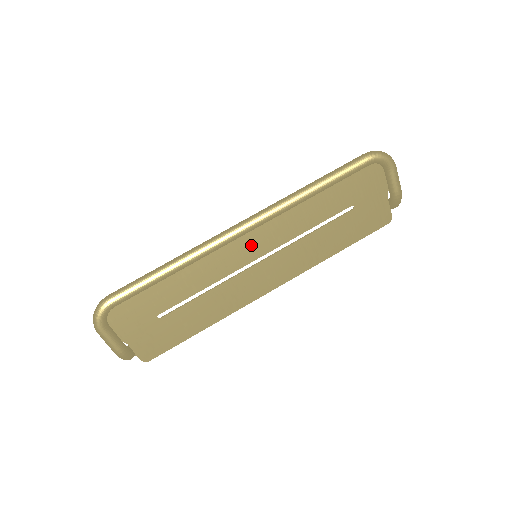
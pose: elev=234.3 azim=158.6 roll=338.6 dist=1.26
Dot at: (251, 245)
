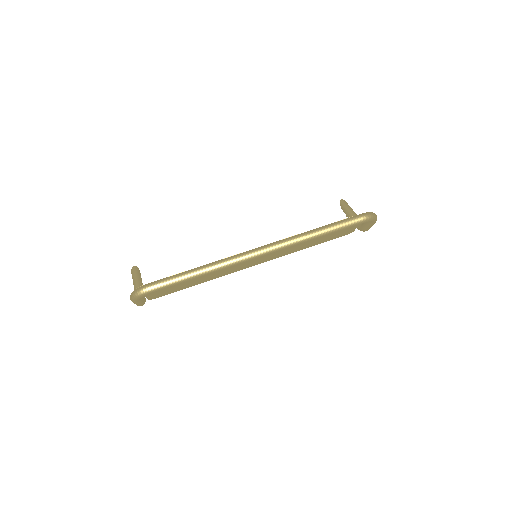
Dot at: occluded
